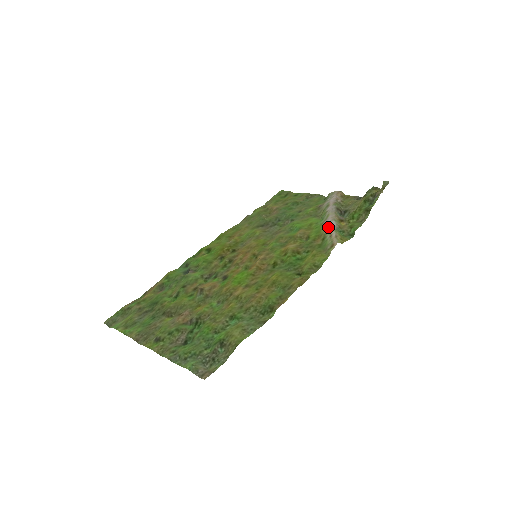
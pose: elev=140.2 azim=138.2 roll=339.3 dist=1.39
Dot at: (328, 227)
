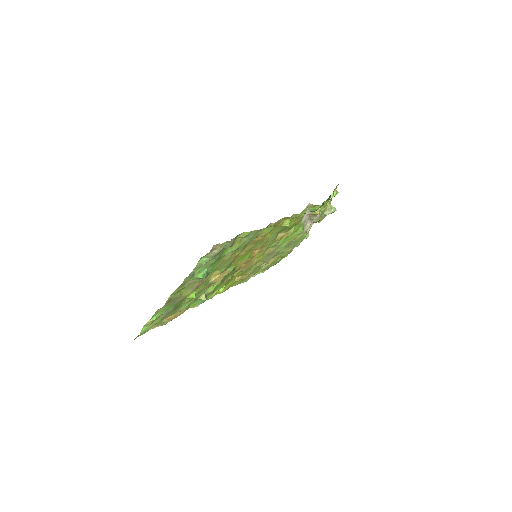
Dot at: (304, 215)
